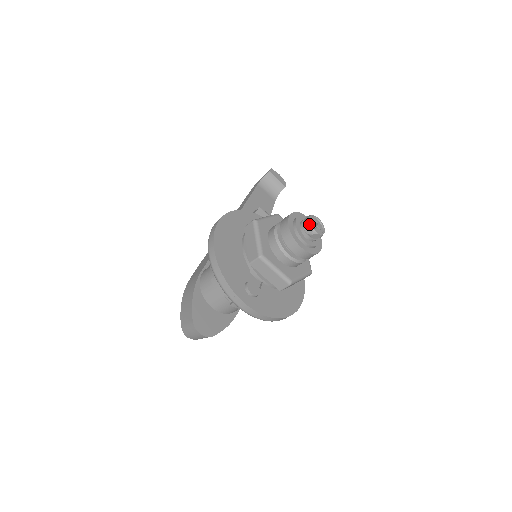
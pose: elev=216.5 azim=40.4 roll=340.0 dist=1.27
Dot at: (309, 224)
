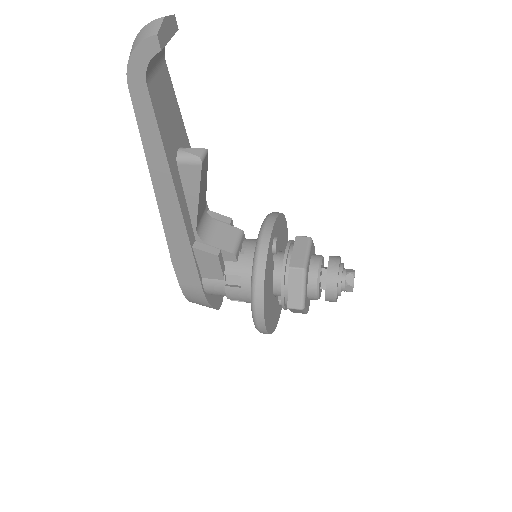
Dot at: occluded
